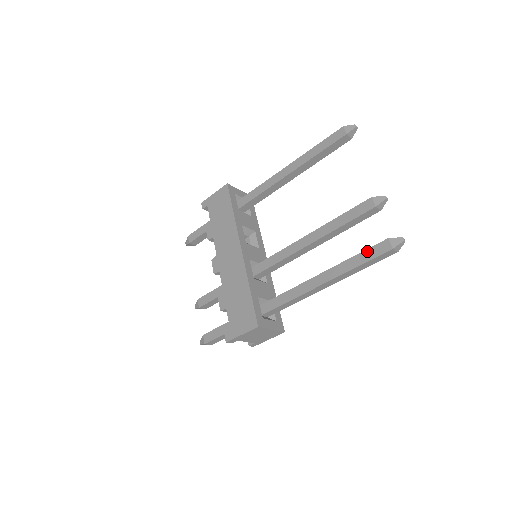
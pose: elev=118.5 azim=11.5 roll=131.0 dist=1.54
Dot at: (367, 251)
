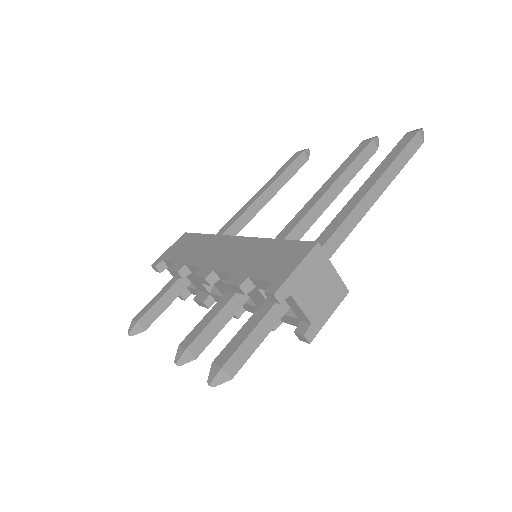
Dot at: (395, 148)
